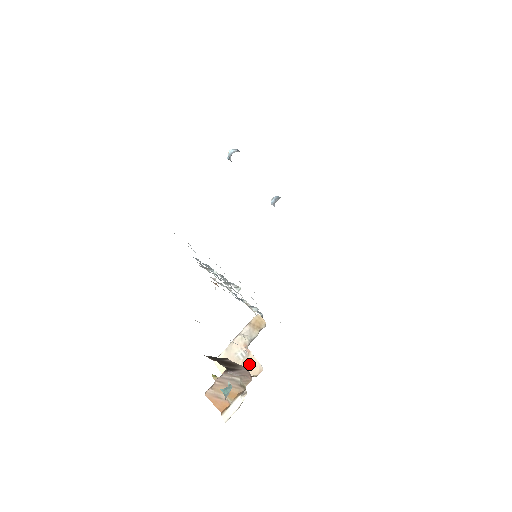
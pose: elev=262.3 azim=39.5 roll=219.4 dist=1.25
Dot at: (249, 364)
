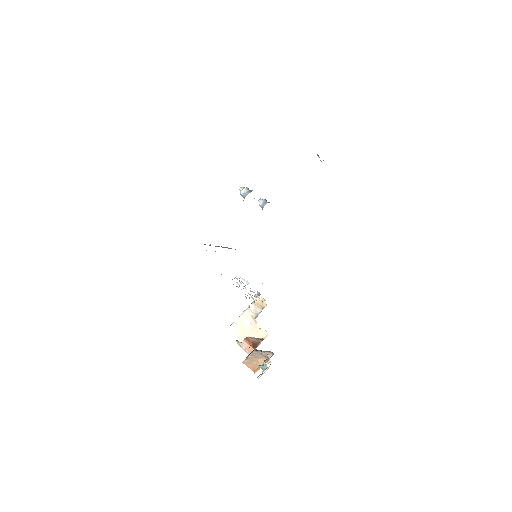
Dot at: (257, 330)
